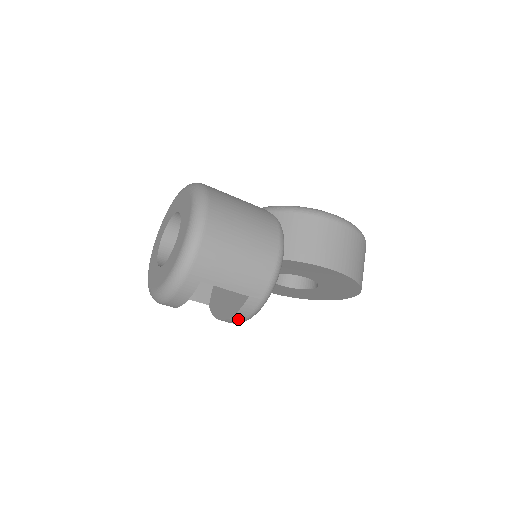
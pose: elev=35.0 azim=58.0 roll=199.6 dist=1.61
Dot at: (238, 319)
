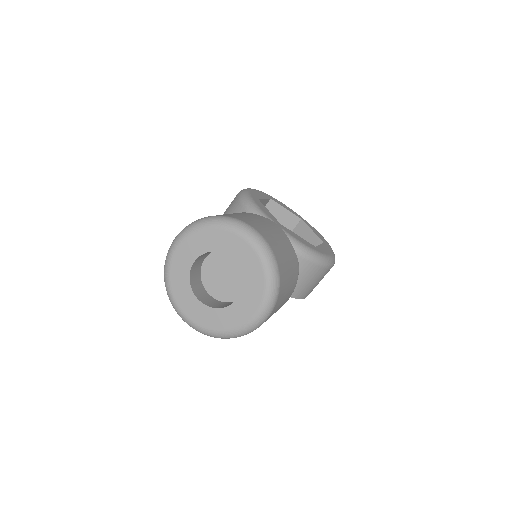
Dot at: occluded
